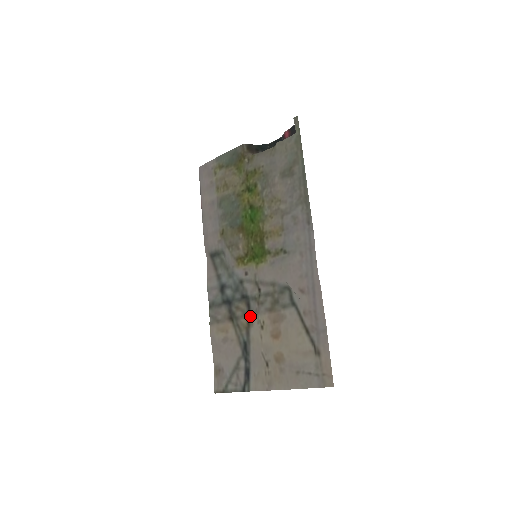
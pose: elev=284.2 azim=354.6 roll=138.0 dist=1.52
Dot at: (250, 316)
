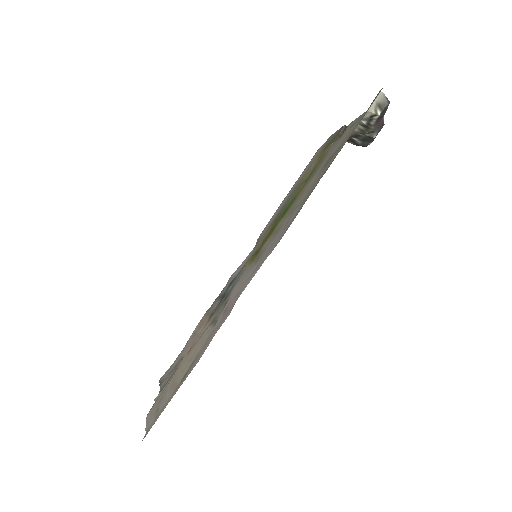
Dot at: occluded
